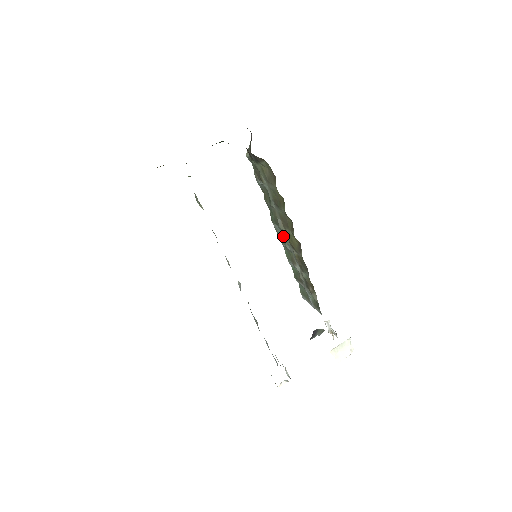
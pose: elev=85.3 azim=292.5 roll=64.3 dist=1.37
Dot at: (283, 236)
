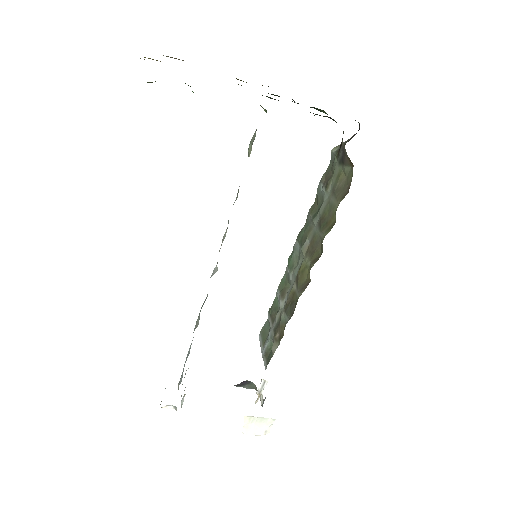
Dot at: (296, 261)
